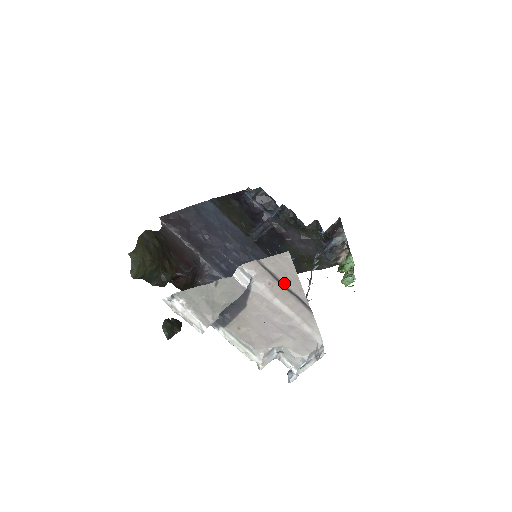
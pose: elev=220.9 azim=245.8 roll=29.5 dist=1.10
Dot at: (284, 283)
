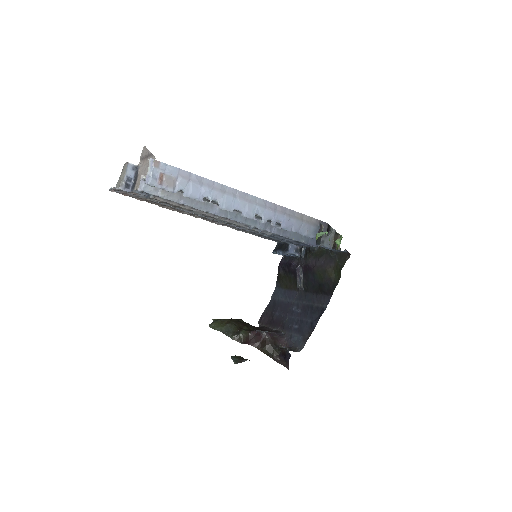
Dot at: (145, 156)
